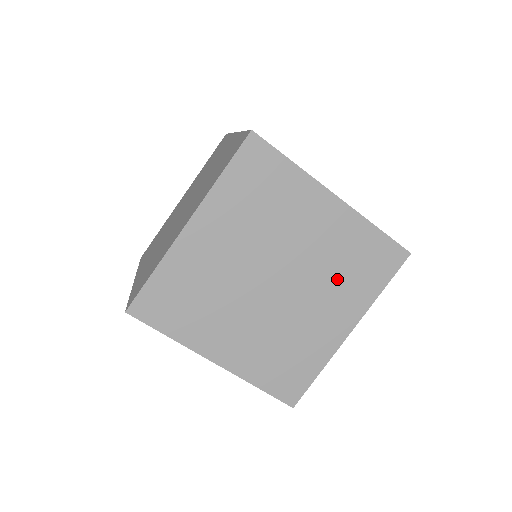
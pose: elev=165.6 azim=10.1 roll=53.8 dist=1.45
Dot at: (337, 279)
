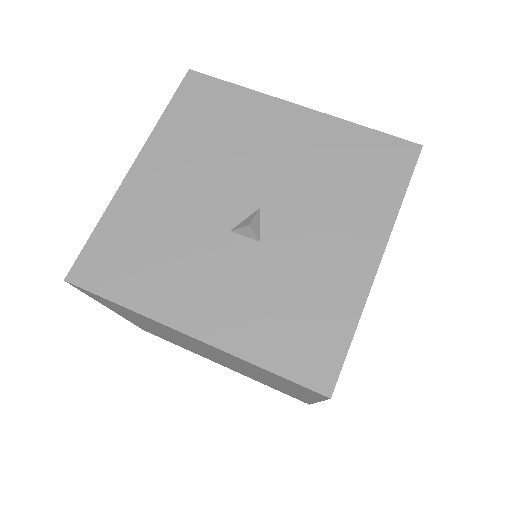
Dot at: occluded
